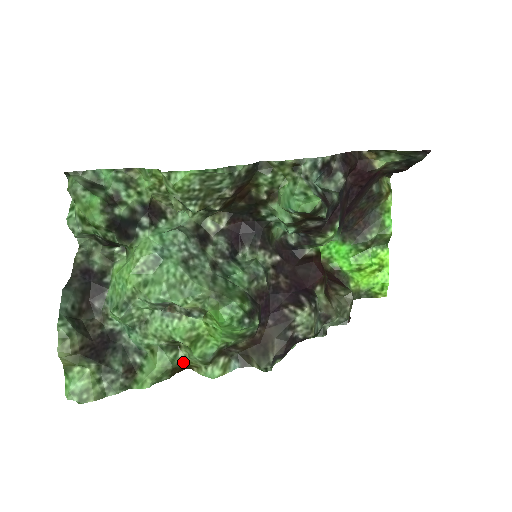
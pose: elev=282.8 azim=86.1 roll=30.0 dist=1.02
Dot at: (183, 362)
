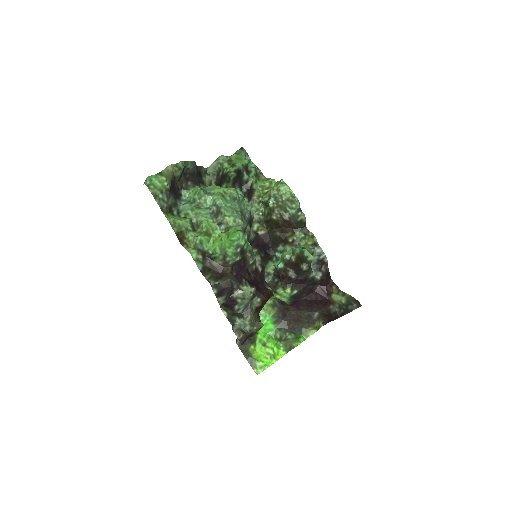
Dot at: (188, 236)
